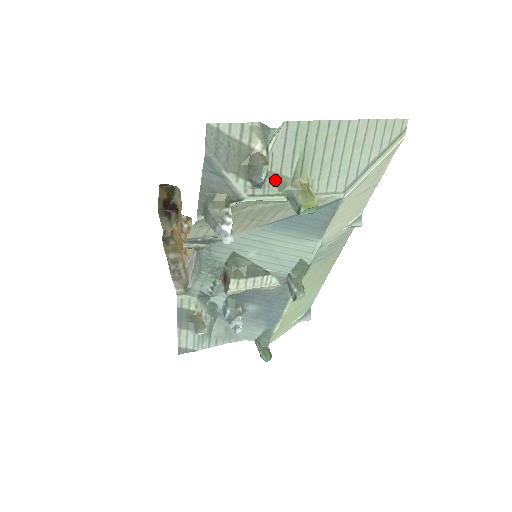
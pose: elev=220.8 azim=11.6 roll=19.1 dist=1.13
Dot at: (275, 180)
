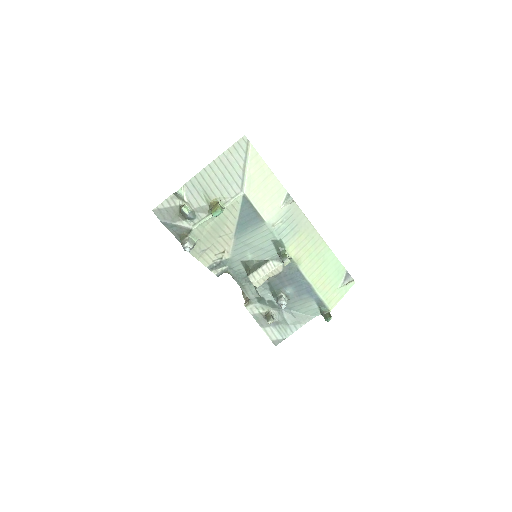
Dot at: (200, 211)
